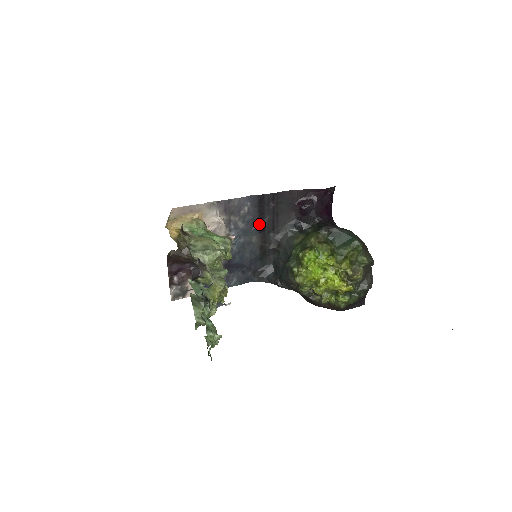
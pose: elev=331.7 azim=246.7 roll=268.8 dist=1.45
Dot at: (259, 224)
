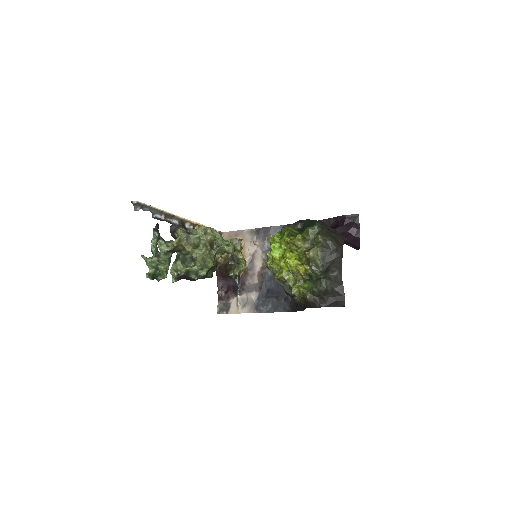
Dot at: occluded
